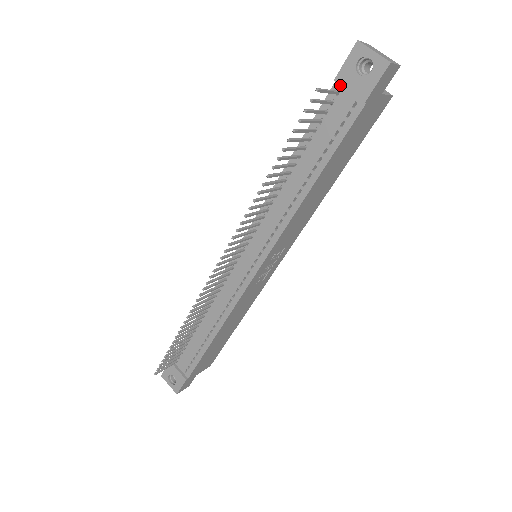
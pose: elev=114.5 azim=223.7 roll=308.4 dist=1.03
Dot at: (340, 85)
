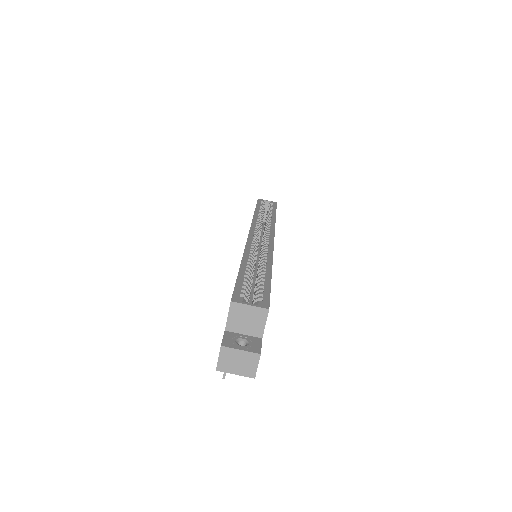
Dot at: occluded
